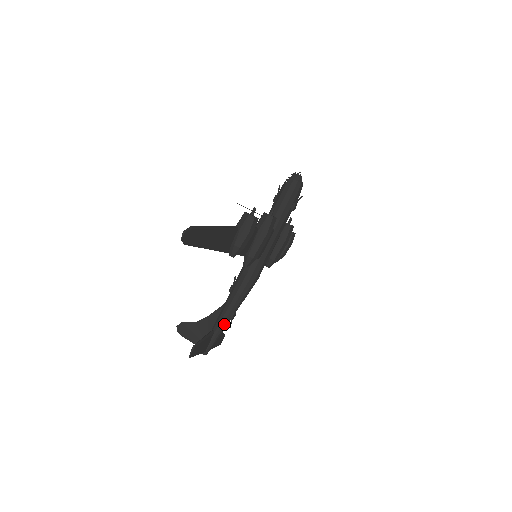
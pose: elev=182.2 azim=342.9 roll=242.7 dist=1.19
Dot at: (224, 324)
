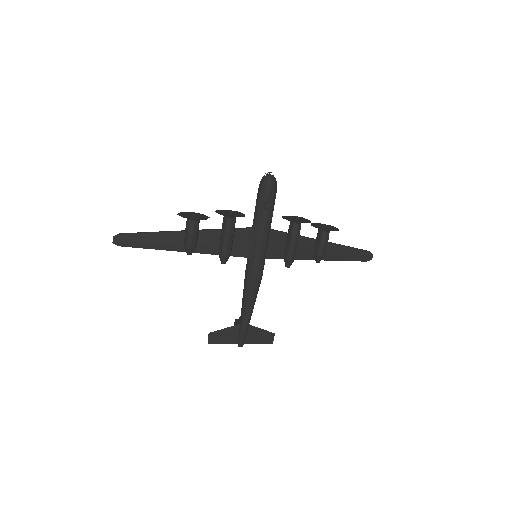
Dot at: (243, 319)
